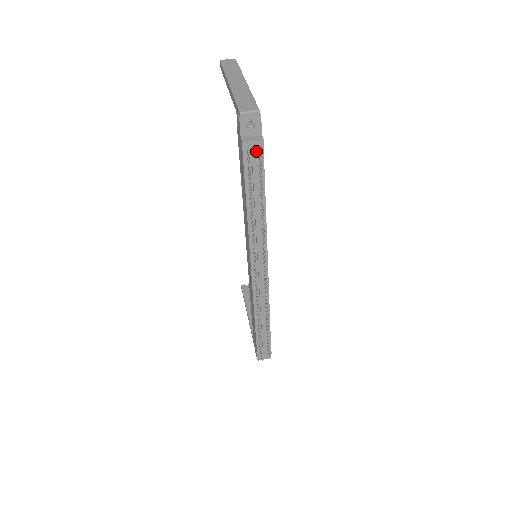
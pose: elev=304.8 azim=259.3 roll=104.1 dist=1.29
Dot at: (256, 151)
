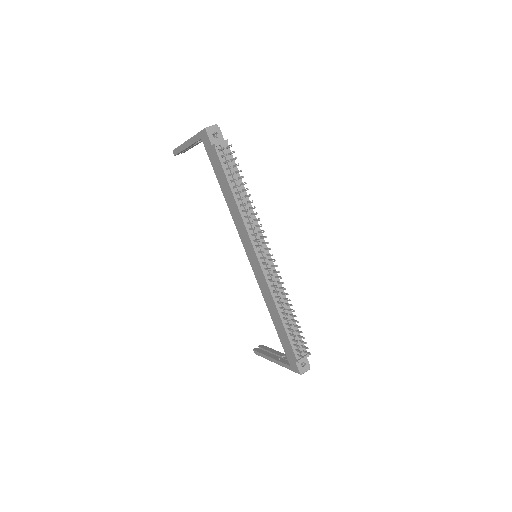
Dot at: (225, 150)
